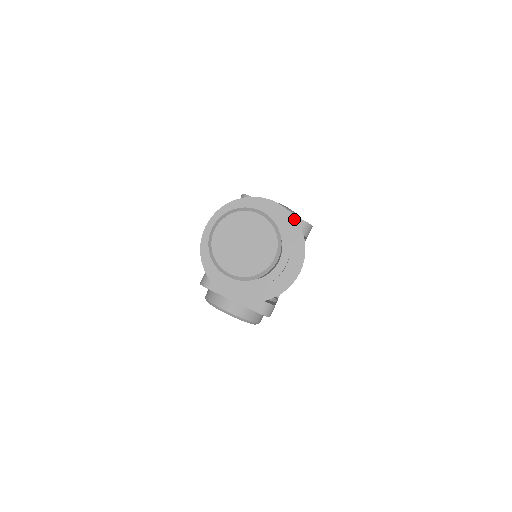
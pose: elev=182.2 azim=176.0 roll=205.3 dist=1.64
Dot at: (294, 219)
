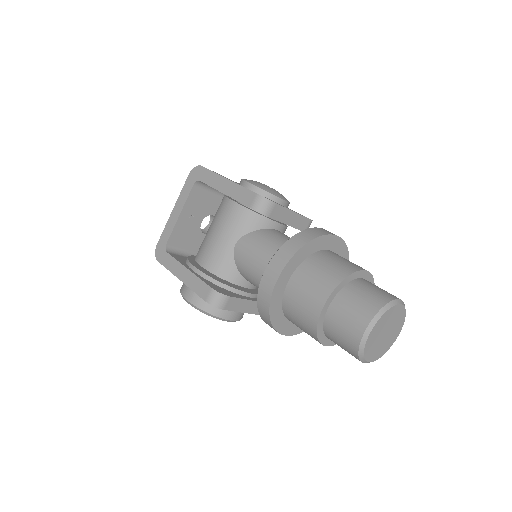
Dot at: (347, 249)
